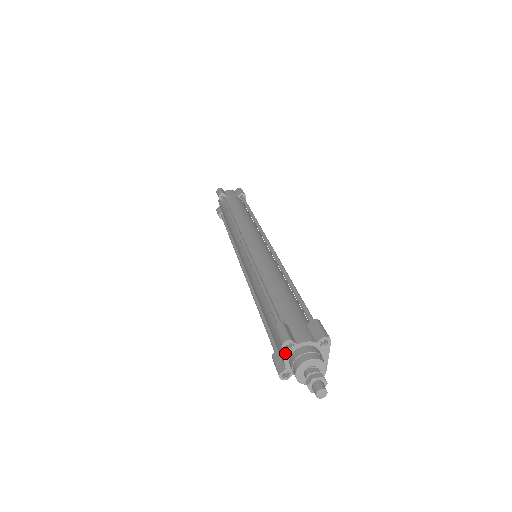
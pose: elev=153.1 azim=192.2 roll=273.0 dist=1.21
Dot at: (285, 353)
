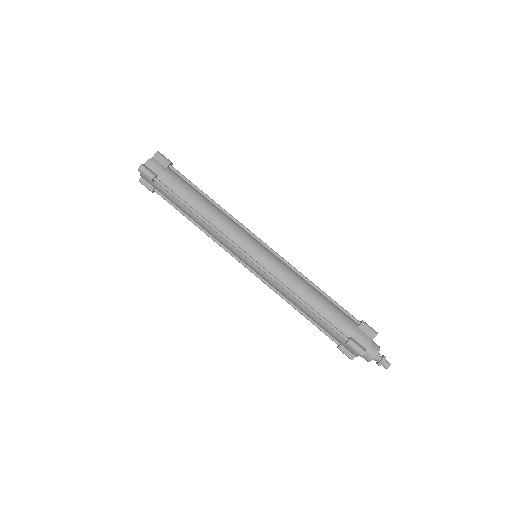
Dot at: occluded
